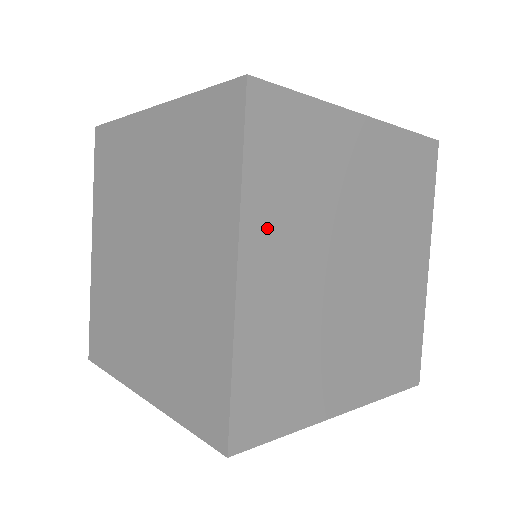
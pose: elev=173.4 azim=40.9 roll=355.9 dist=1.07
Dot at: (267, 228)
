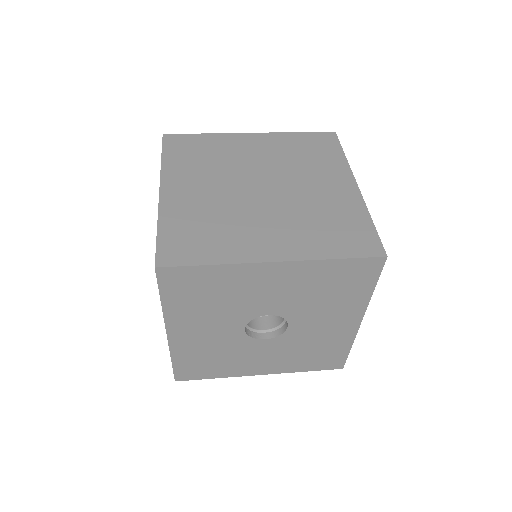
Dot at: (180, 175)
